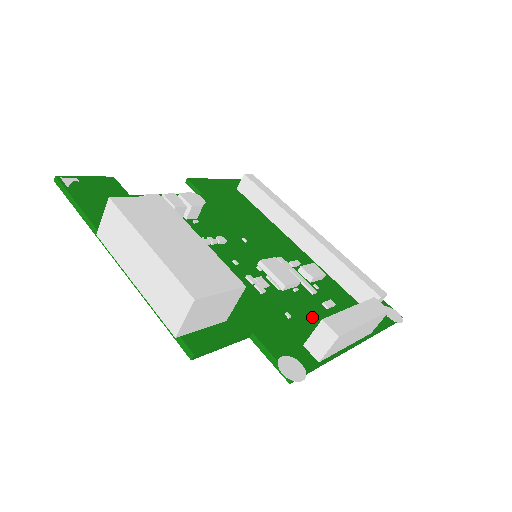
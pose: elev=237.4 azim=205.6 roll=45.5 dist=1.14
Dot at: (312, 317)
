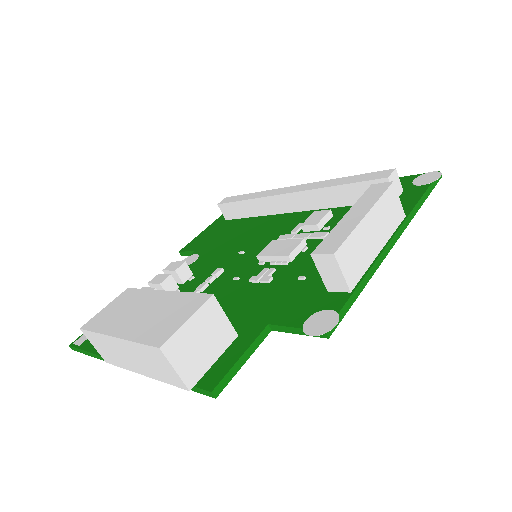
Dot at: occluded
